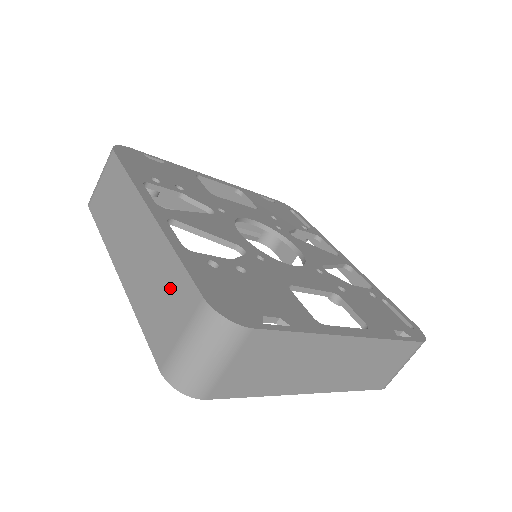
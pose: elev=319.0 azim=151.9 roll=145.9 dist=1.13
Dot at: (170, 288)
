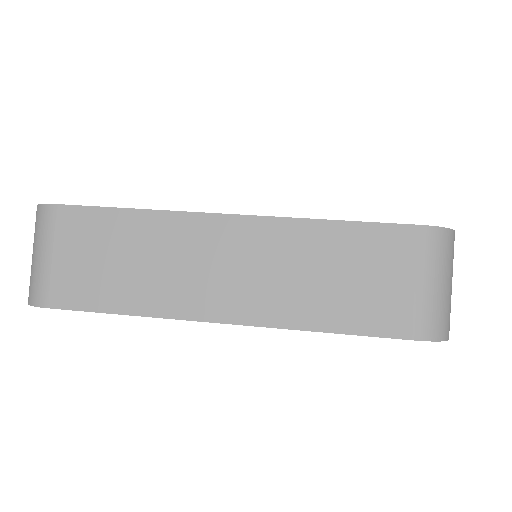
Dot at: (356, 257)
